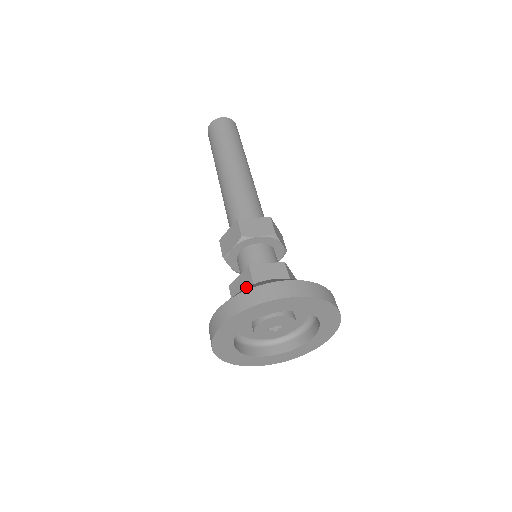
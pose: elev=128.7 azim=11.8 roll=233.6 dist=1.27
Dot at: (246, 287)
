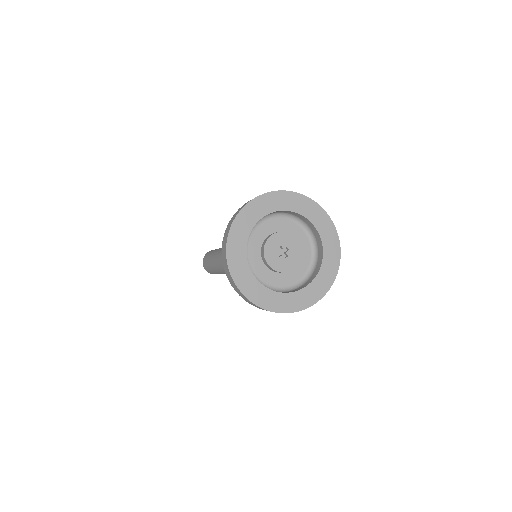
Dot at: occluded
